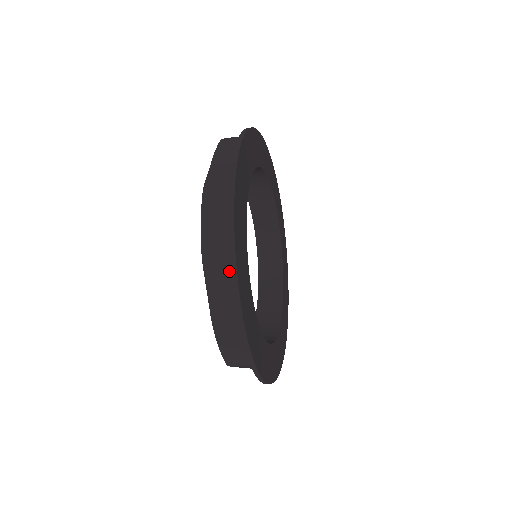
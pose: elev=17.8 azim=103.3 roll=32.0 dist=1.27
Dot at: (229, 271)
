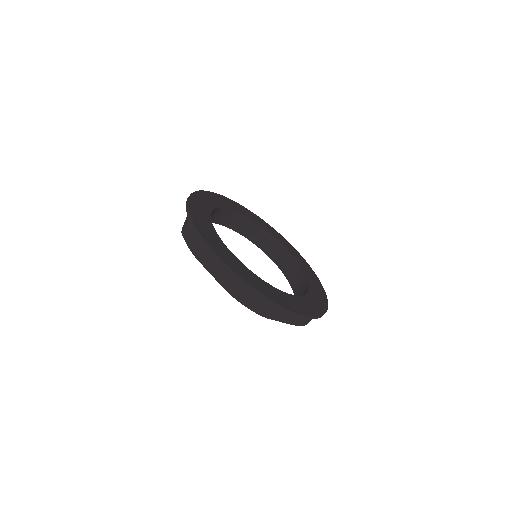
Dot at: occluded
